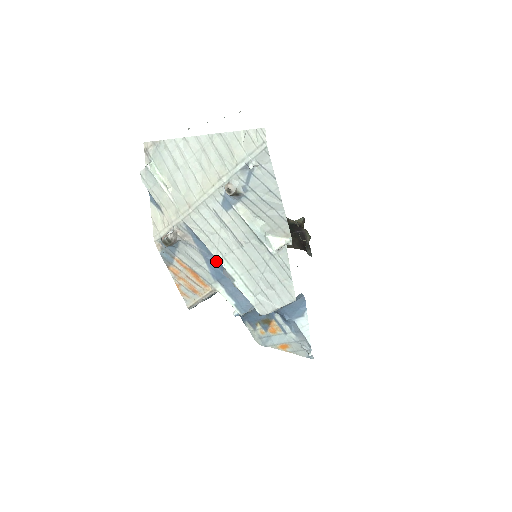
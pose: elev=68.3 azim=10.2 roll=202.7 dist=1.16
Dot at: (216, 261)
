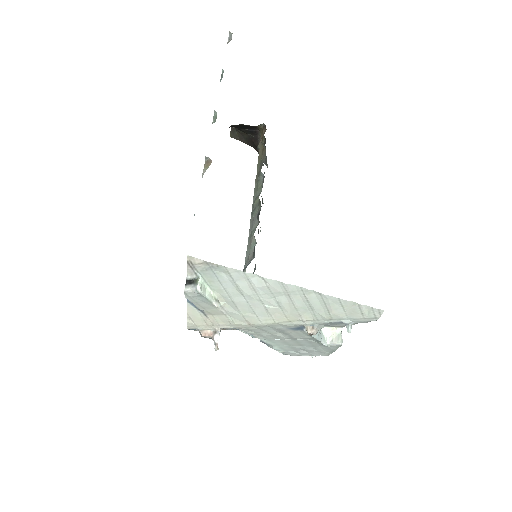
Dot at: occluded
